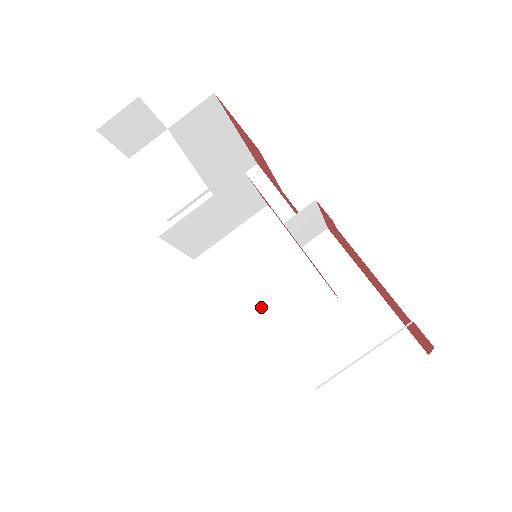
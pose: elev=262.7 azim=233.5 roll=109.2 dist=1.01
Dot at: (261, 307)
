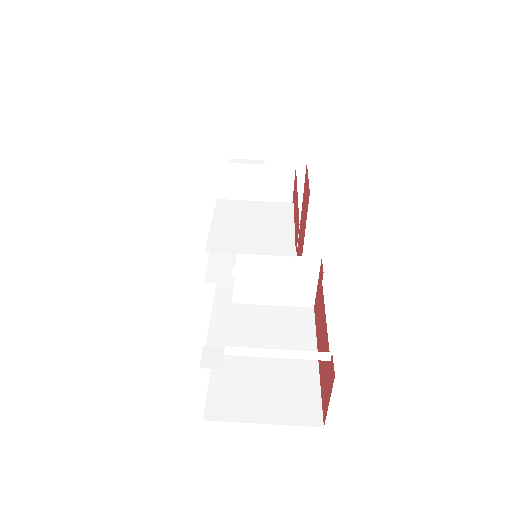
Dot at: (243, 234)
